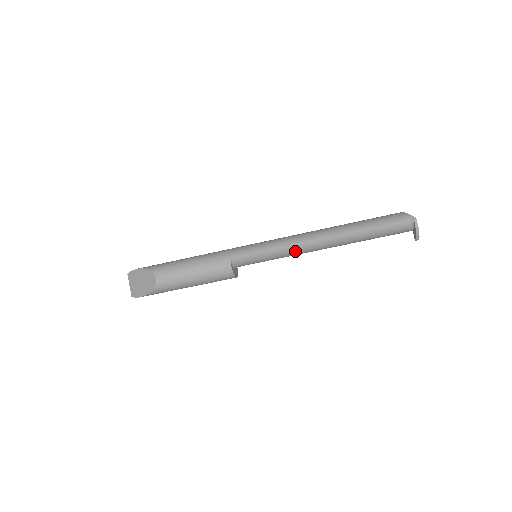
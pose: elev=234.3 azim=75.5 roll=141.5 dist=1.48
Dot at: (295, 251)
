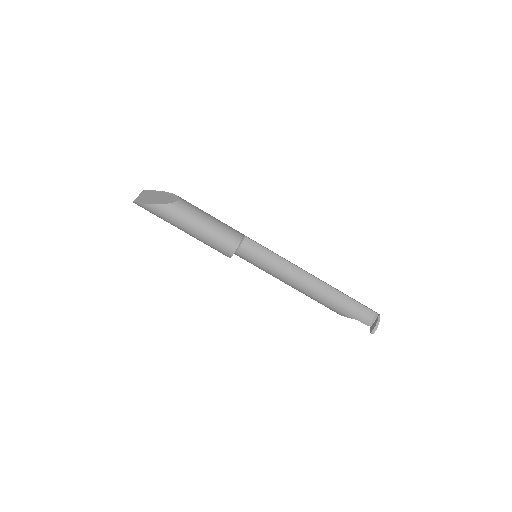
Dot at: (290, 271)
